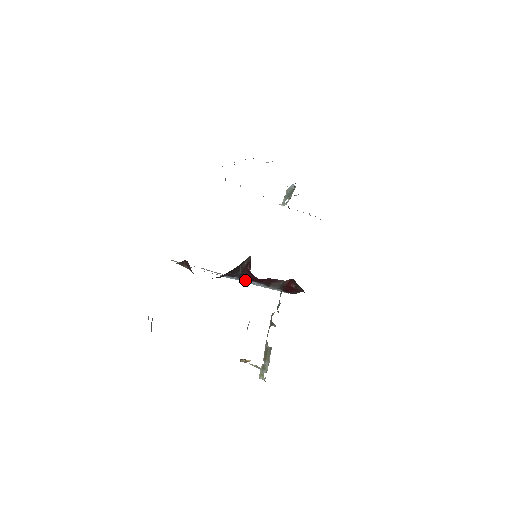
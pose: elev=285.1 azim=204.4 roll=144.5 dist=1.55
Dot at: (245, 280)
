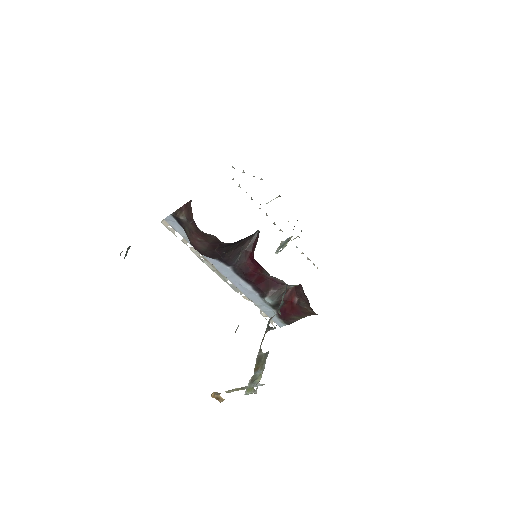
Dot at: (239, 279)
